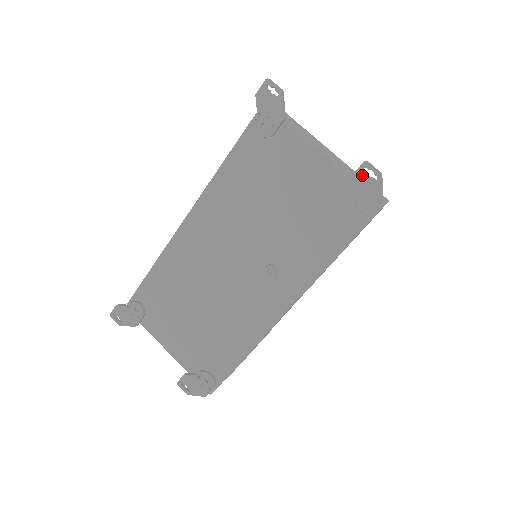
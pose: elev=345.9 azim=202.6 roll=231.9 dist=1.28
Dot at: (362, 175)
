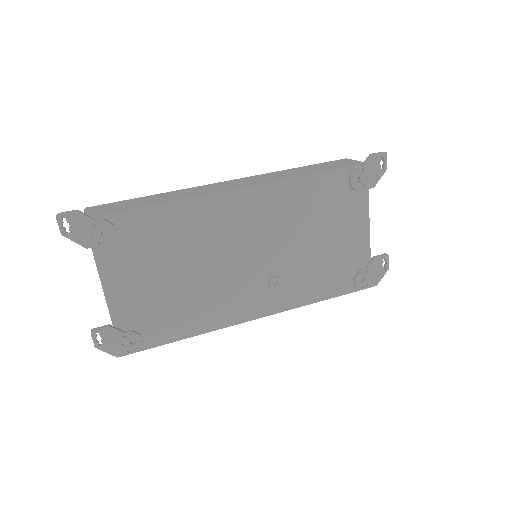
Dot at: (381, 261)
